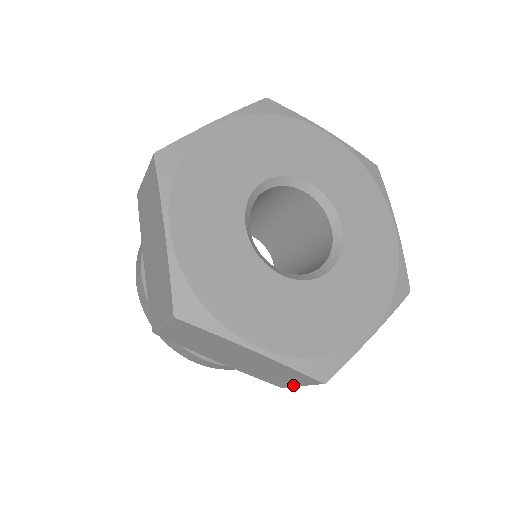
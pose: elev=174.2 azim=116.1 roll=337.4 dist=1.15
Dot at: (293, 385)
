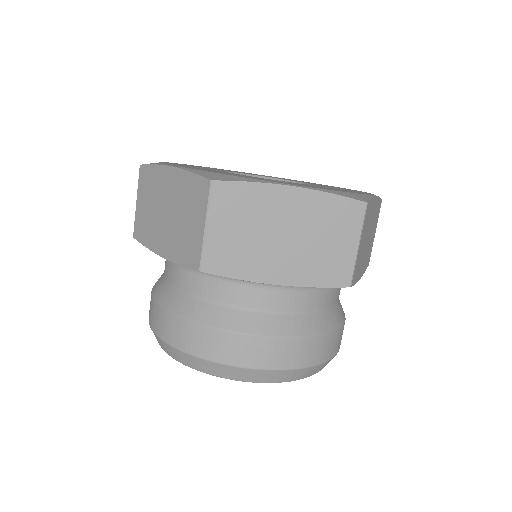
Dot at: (353, 255)
